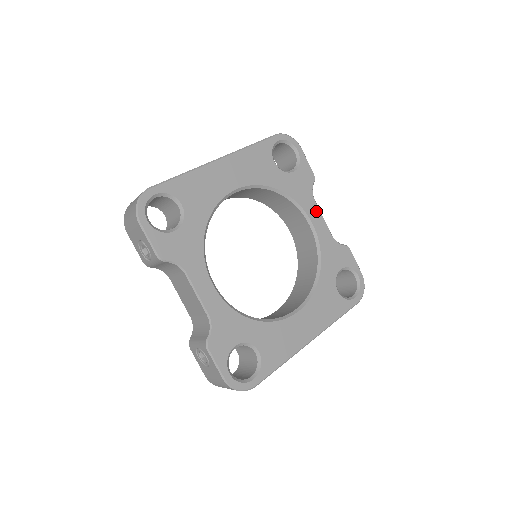
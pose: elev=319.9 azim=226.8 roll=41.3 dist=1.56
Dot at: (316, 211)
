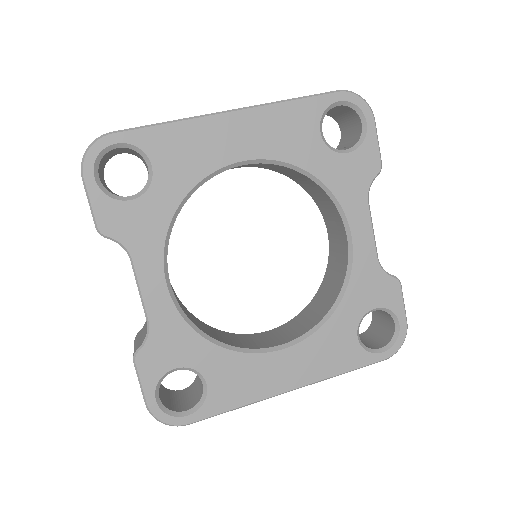
Dot at: (364, 218)
